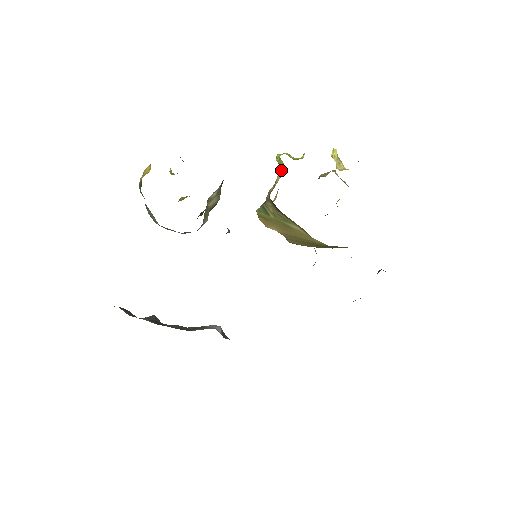
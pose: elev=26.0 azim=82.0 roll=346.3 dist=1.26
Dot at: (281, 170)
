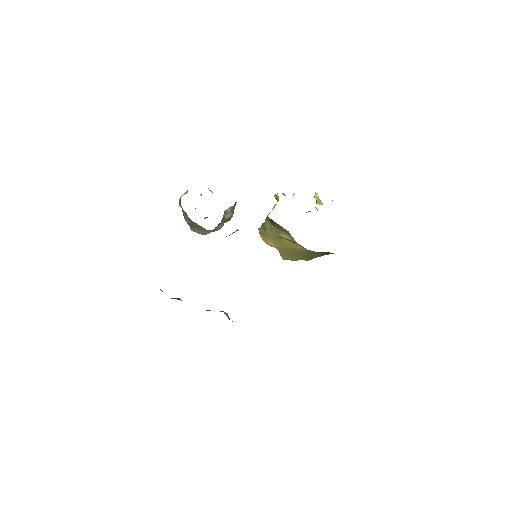
Dot at: occluded
